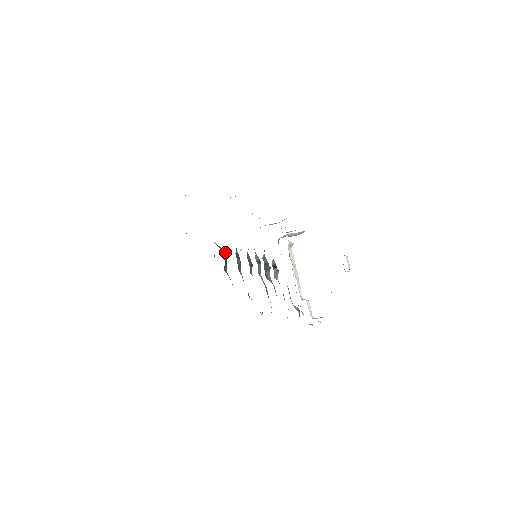
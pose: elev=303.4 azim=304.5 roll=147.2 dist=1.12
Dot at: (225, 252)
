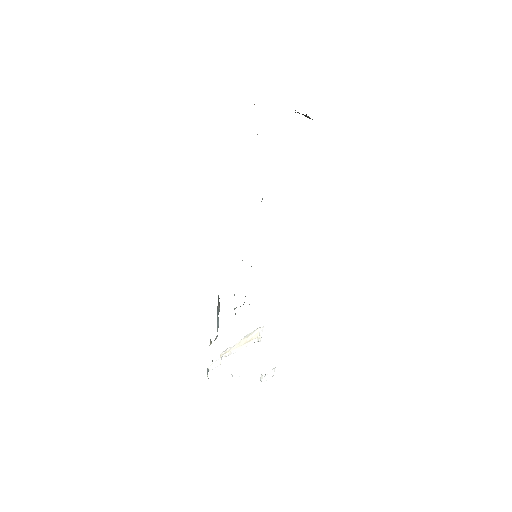
Dot at: occluded
